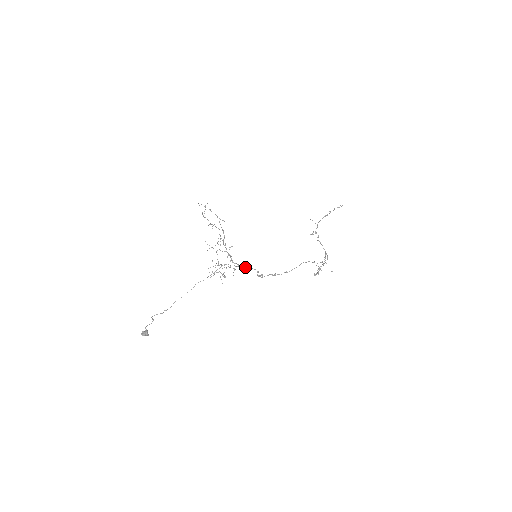
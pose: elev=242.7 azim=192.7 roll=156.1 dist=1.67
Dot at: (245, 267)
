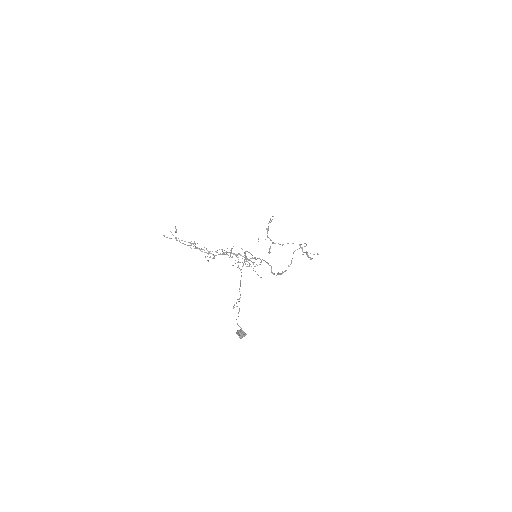
Dot at: (260, 259)
